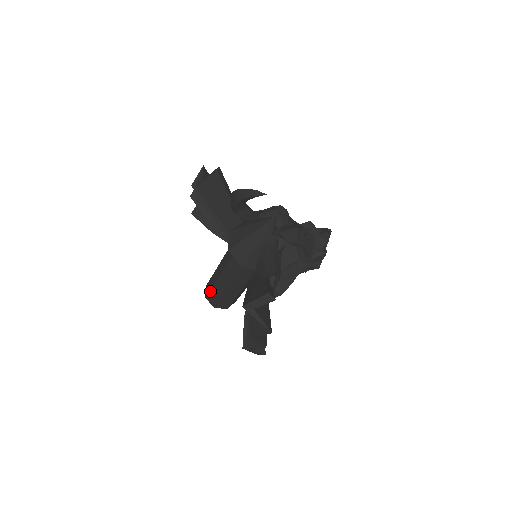
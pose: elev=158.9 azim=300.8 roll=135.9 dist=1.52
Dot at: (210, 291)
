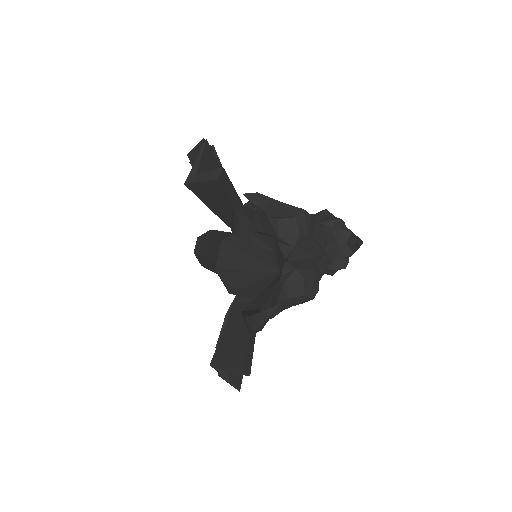
Dot at: (198, 255)
